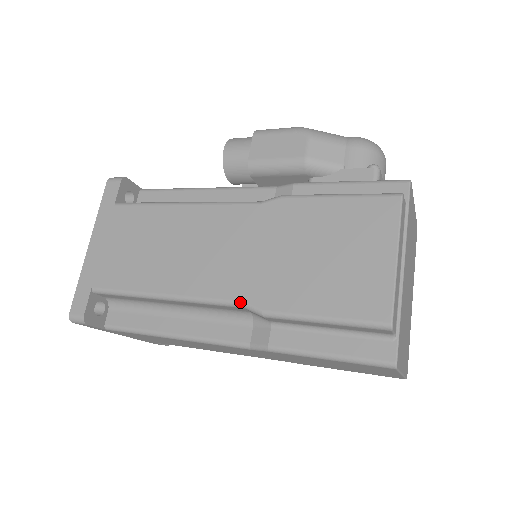
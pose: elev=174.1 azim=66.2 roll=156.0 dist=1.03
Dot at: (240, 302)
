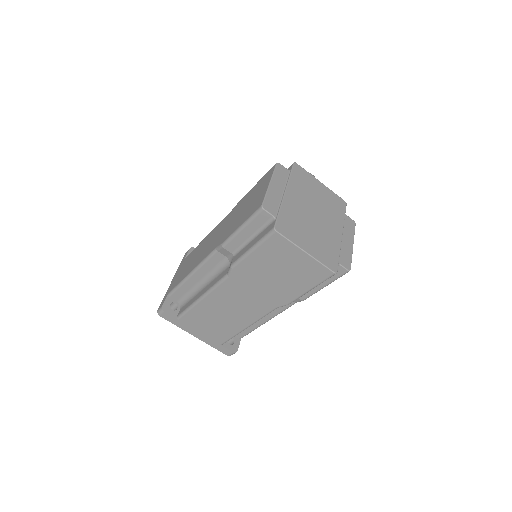
Dot at: (215, 248)
